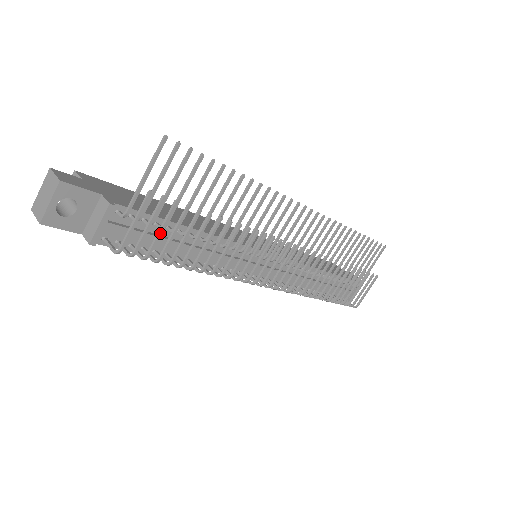
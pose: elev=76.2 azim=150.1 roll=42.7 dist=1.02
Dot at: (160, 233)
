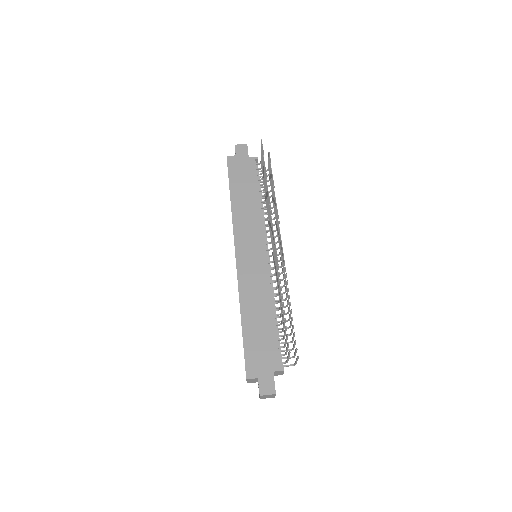
Dot at: occluded
